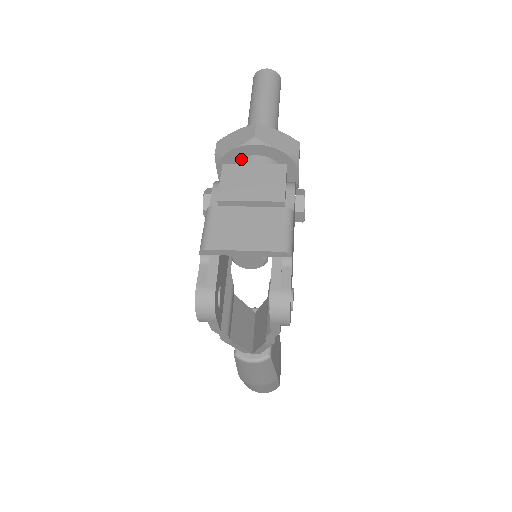
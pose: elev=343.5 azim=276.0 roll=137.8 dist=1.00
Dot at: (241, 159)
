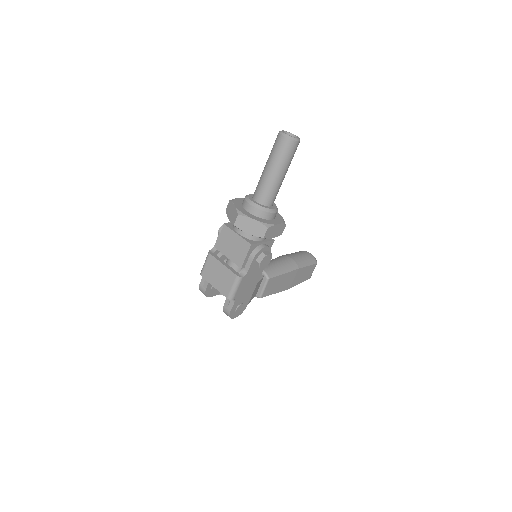
Dot at: occluded
